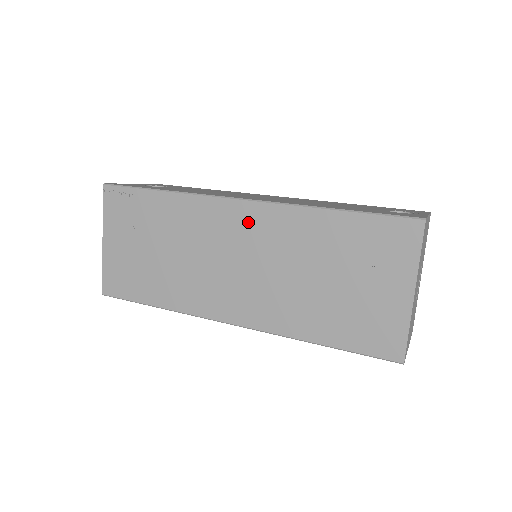
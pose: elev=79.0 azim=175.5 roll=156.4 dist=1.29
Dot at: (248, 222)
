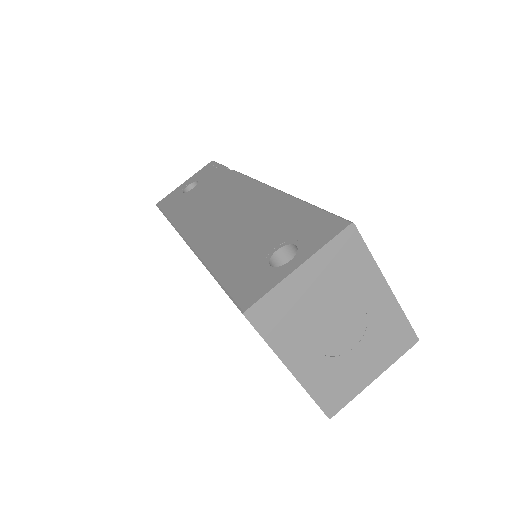
Dot at: occluded
